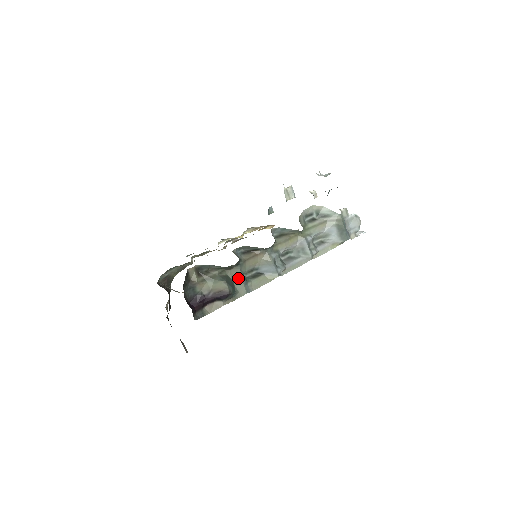
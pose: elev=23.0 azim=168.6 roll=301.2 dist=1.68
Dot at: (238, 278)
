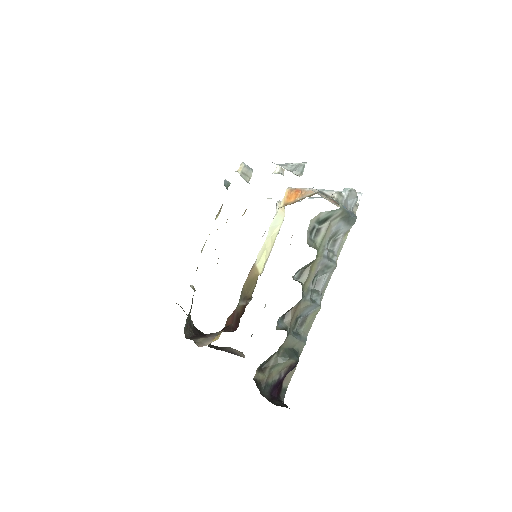
Dot at: (293, 342)
